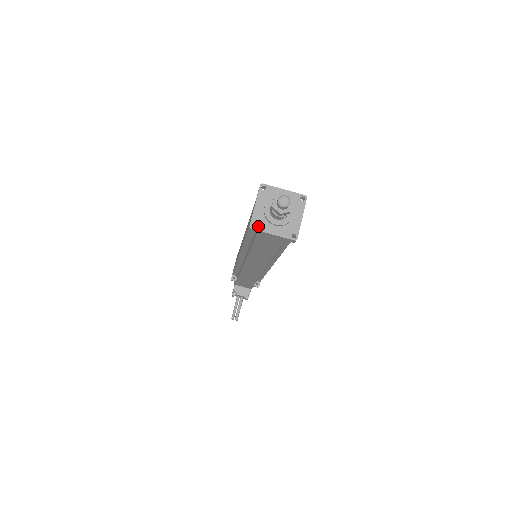
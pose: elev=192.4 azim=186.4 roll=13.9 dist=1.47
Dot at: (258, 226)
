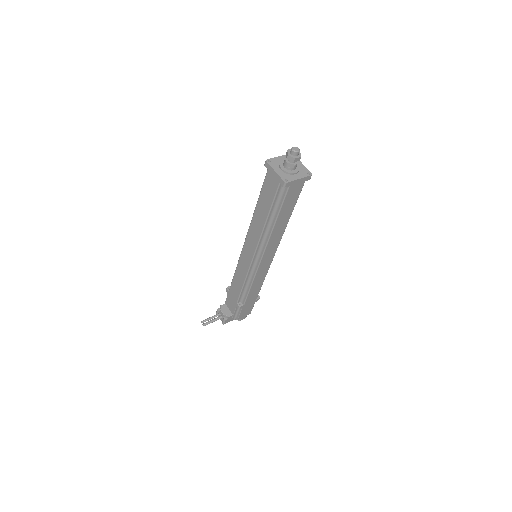
Dot at: (271, 163)
